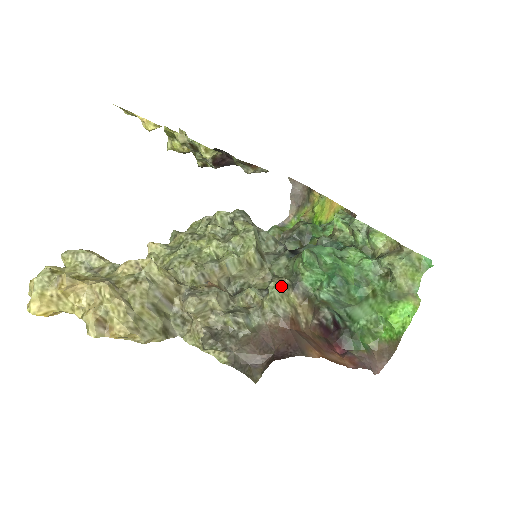
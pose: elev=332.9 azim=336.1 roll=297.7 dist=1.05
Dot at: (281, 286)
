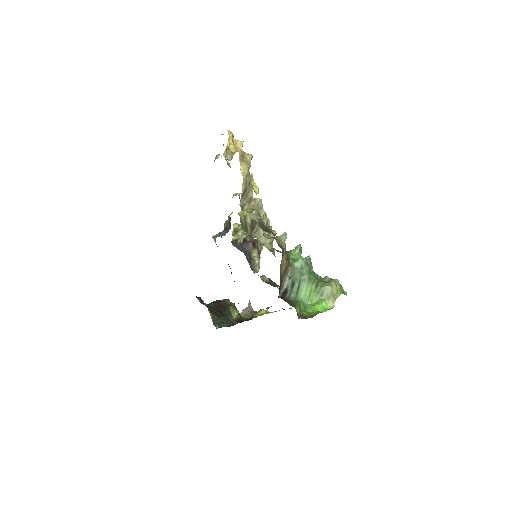
Dot at: occluded
